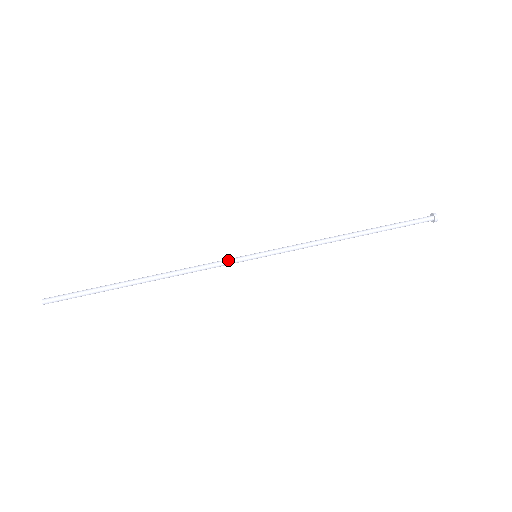
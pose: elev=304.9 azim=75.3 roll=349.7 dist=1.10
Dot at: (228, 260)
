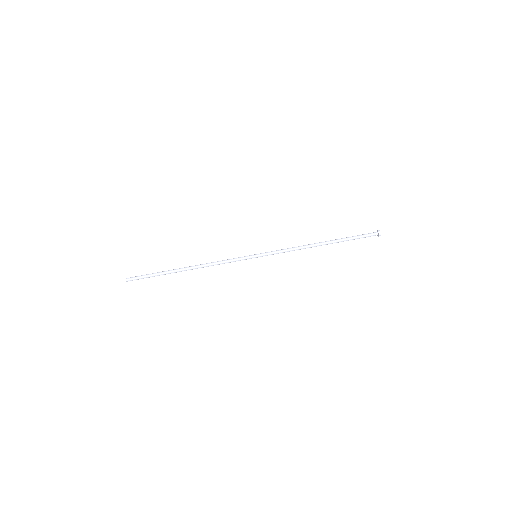
Dot at: (238, 258)
